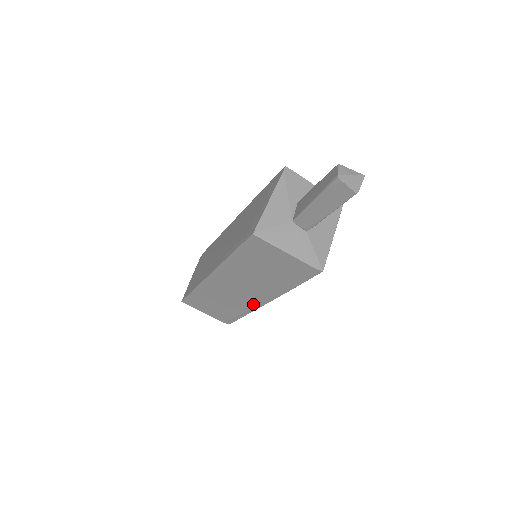
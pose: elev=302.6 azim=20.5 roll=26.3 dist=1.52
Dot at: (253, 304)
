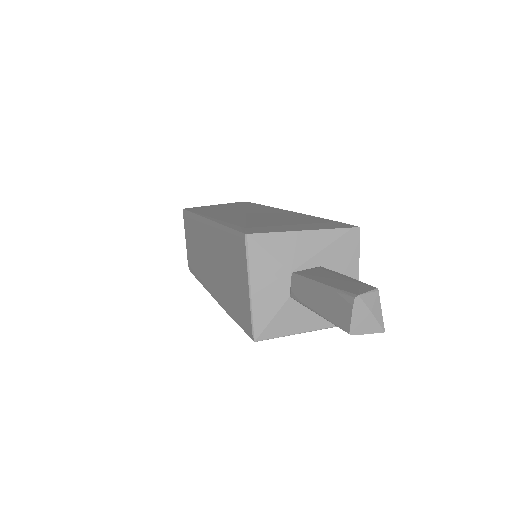
Dot at: (207, 282)
